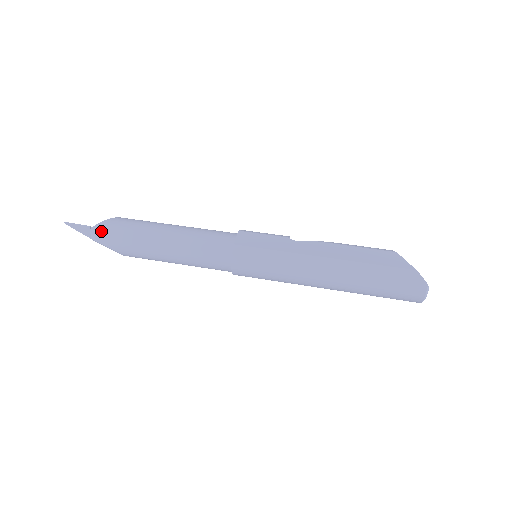
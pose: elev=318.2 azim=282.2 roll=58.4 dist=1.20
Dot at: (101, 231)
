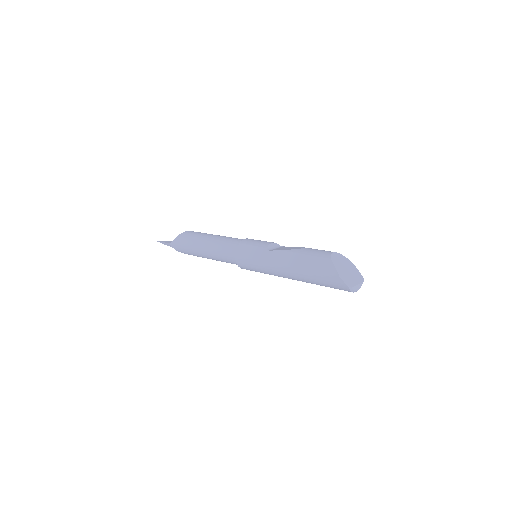
Dot at: (175, 245)
